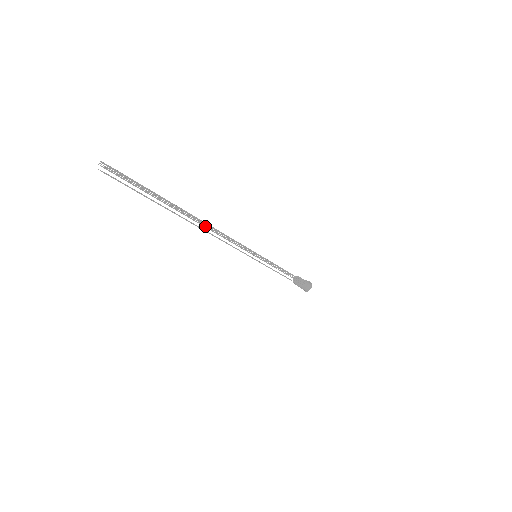
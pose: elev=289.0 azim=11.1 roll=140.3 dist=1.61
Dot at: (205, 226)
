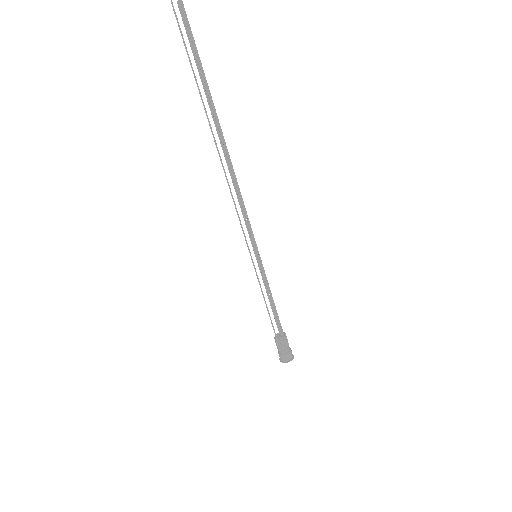
Dot at: (228, 165)
